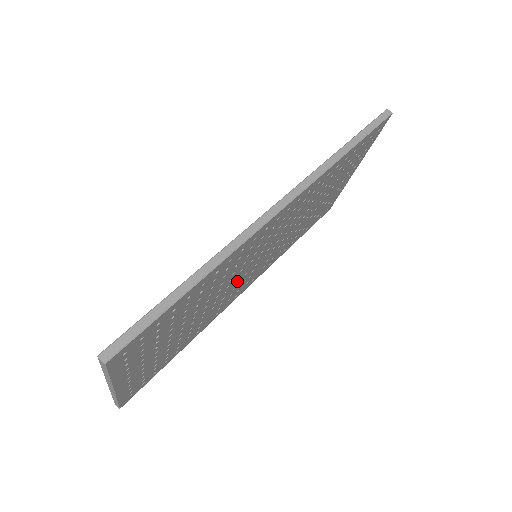
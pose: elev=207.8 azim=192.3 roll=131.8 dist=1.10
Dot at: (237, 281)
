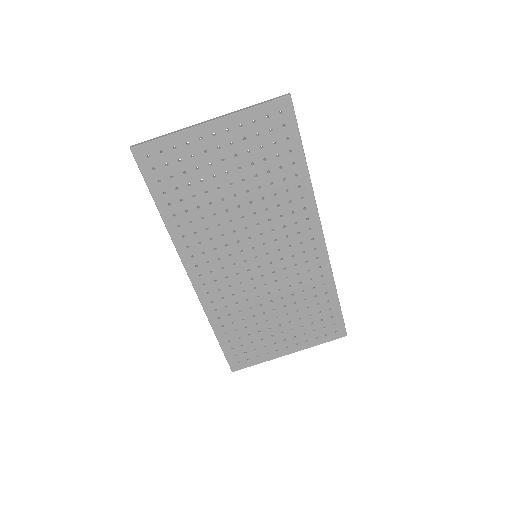
Dot at: (240, 242)
